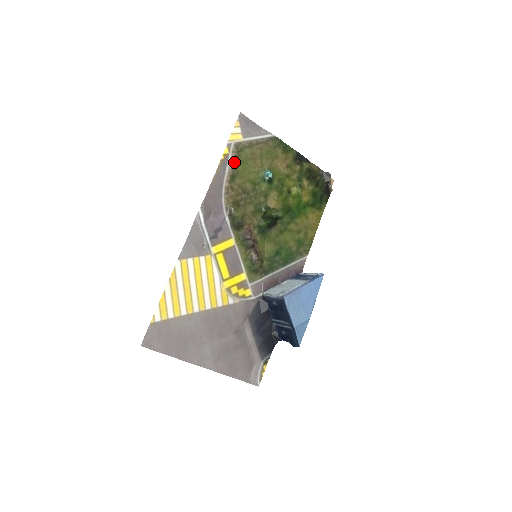
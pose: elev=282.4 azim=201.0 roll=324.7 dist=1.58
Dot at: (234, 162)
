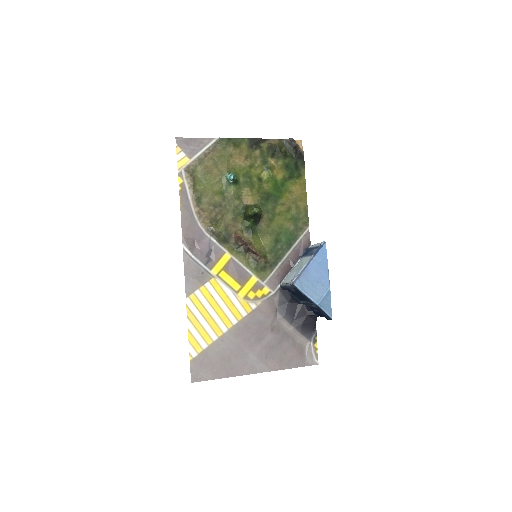
Dot at: (192, 186)
